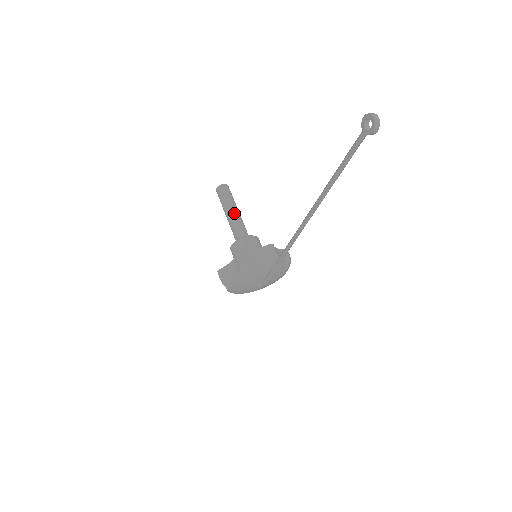
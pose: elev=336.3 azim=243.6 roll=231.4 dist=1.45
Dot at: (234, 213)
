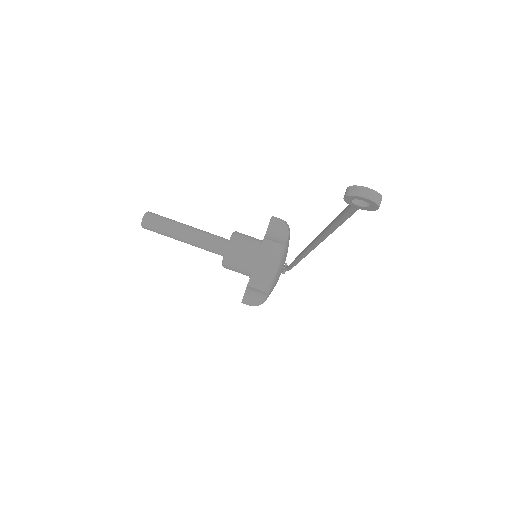
Dot at: (188, 235)
